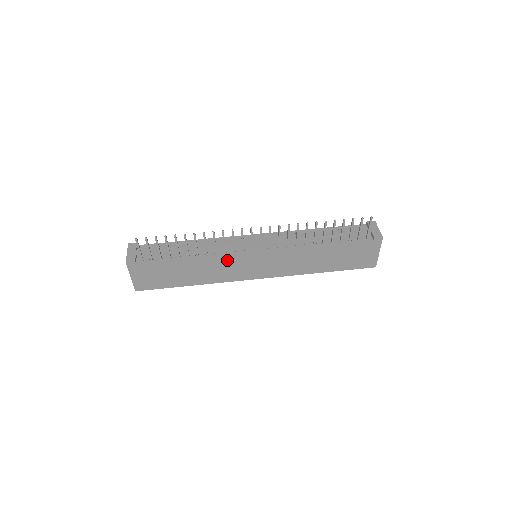
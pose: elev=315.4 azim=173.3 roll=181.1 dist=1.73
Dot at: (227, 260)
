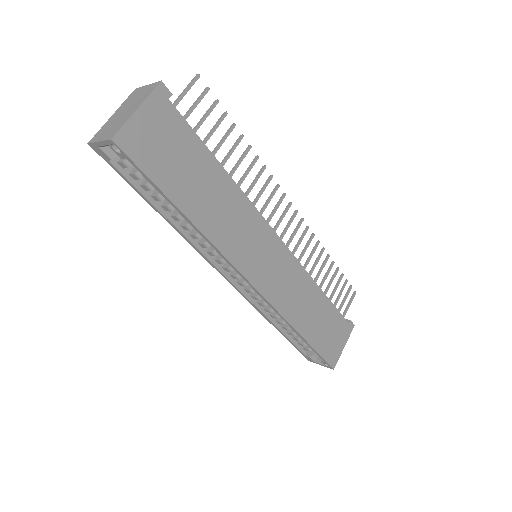
Dot at: (251, 218)
